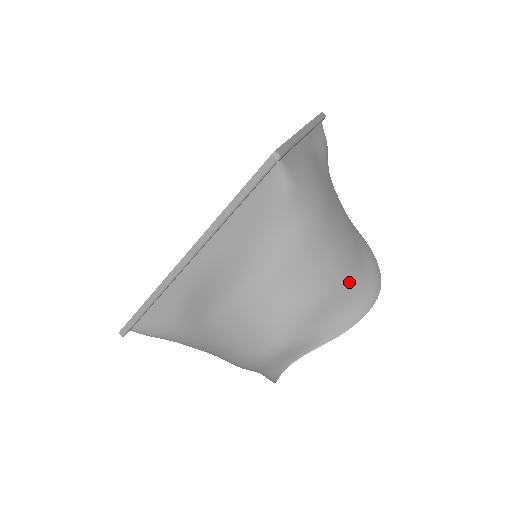
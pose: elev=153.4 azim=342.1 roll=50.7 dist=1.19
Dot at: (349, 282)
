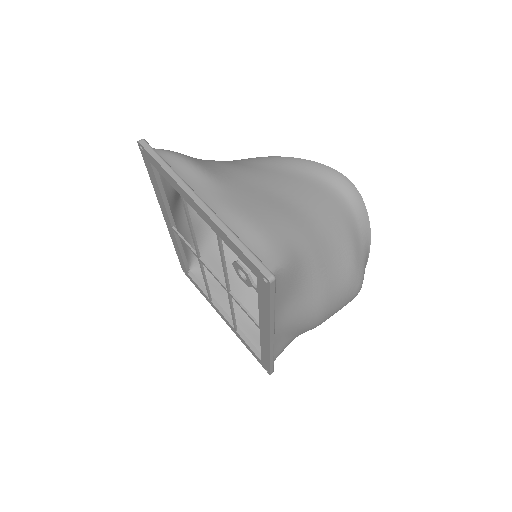
Dot at: (341, 211)
